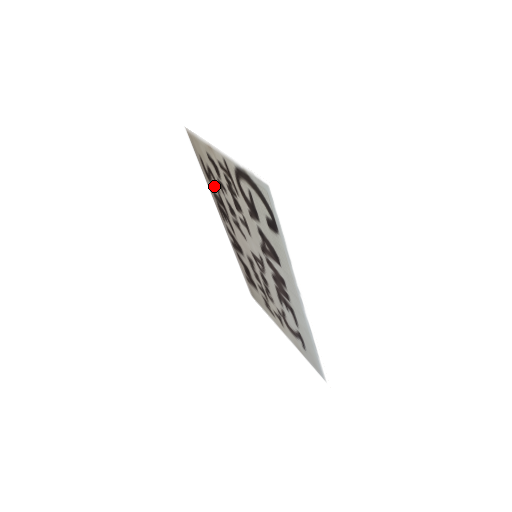
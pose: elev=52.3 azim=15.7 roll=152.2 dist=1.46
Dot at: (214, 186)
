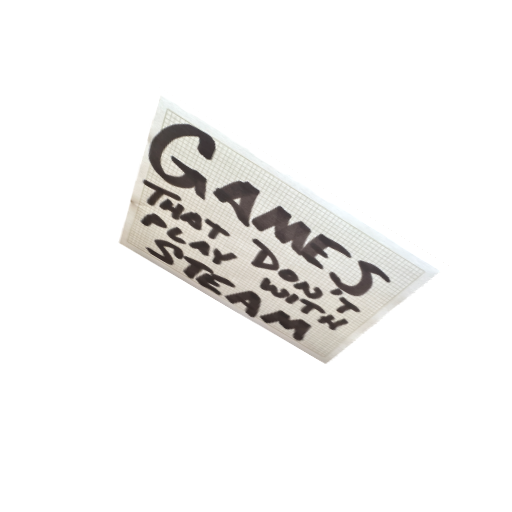
Dot at: (177, 258)
